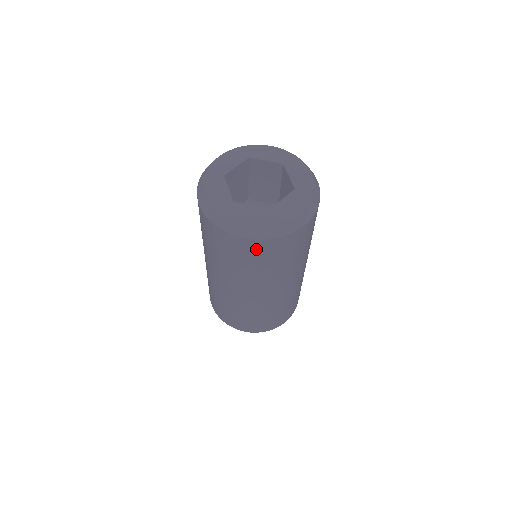
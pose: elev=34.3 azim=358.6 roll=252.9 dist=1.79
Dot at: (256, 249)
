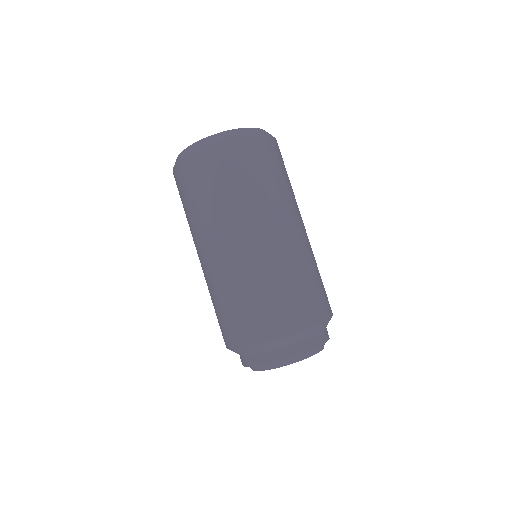
Dot at: (252, 149)
